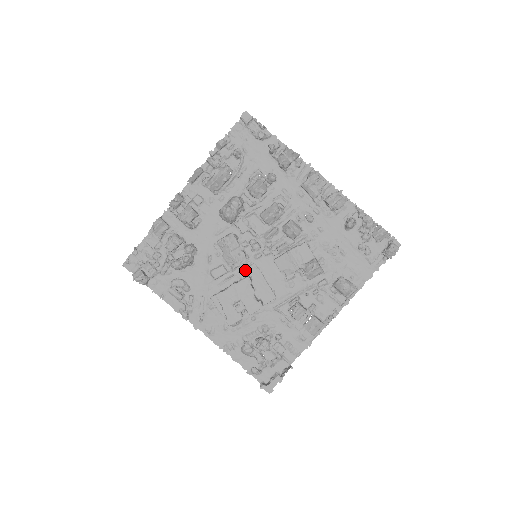
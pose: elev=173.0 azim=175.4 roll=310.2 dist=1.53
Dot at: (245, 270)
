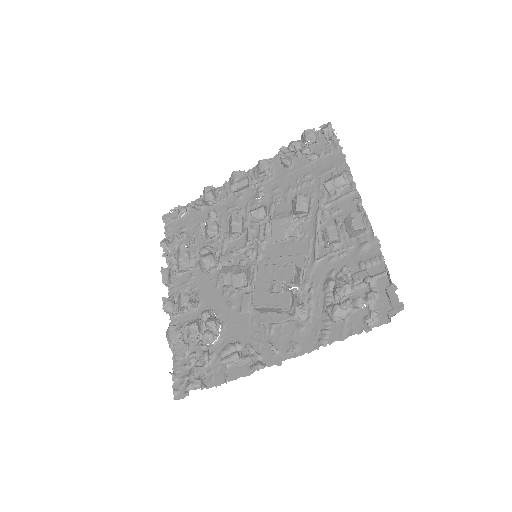
Dot at: occluded
